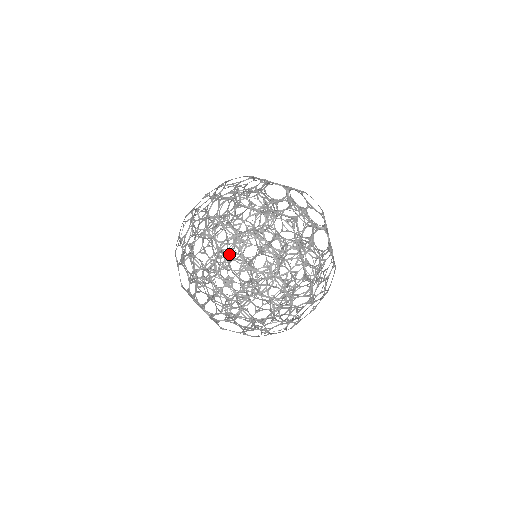
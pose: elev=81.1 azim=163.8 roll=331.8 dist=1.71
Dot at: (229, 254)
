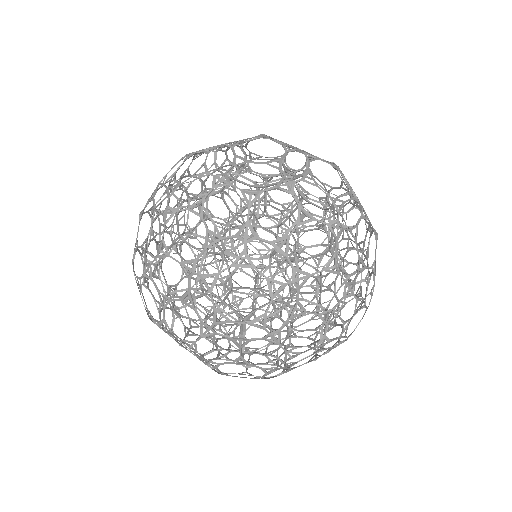
Dot at: (219, 227)
